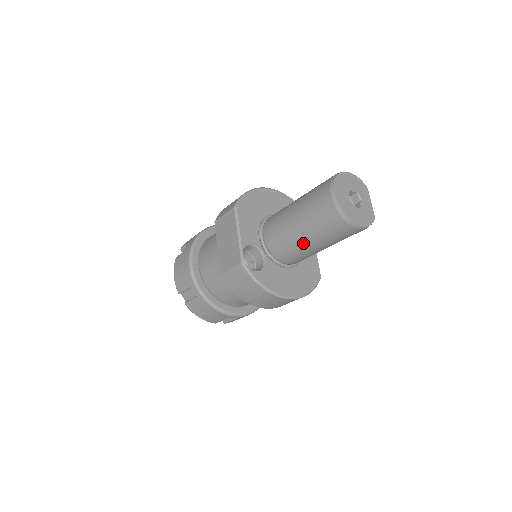
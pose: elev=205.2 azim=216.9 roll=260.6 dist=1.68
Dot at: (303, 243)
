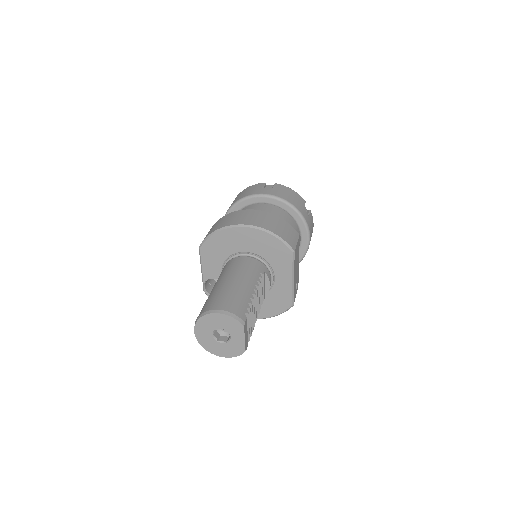
Dot at: occluded
